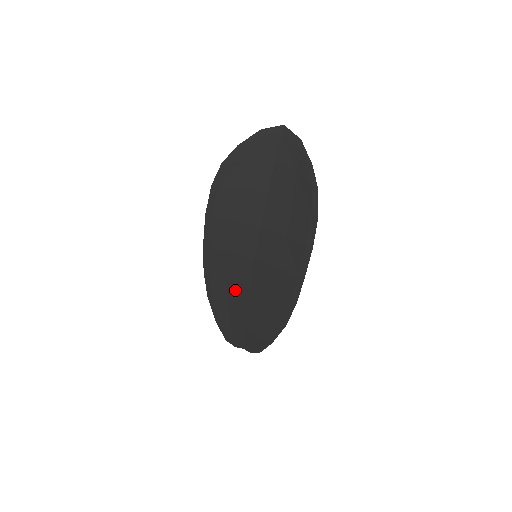
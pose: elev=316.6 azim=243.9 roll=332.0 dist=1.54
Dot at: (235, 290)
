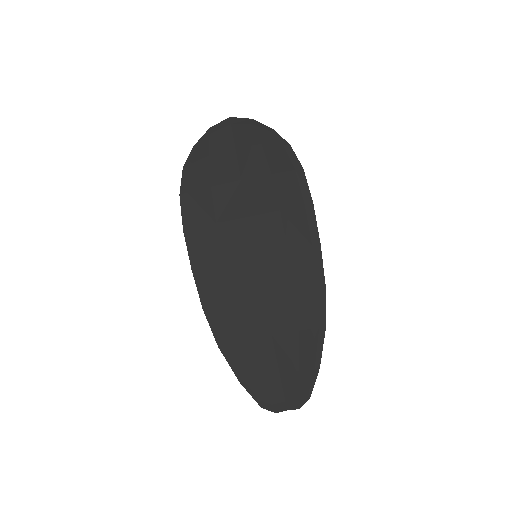
Dot at: (248, 315)
